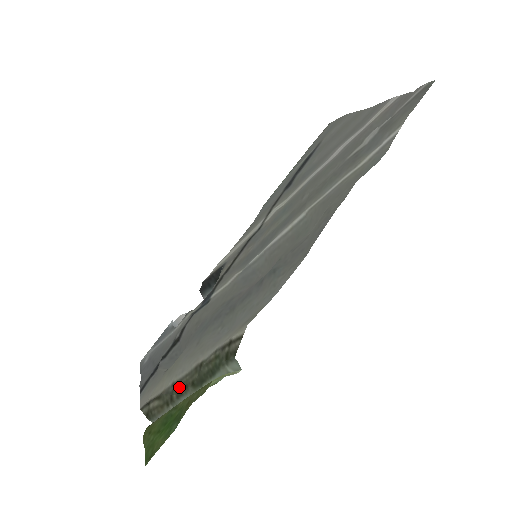
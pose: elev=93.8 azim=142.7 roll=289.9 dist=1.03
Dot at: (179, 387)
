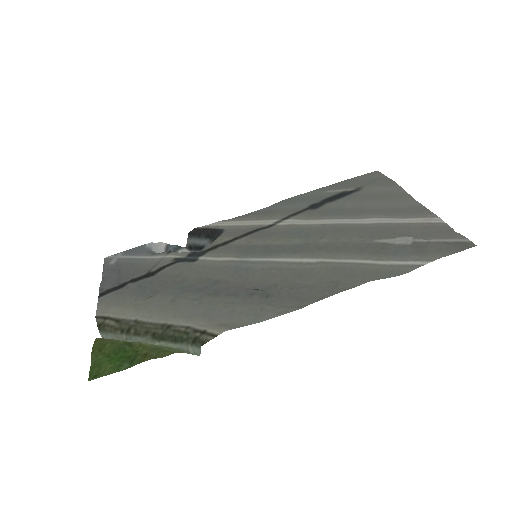
Dot at: (140, 328)
